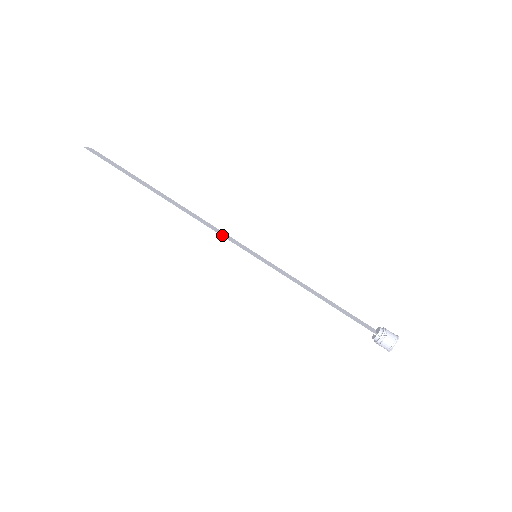
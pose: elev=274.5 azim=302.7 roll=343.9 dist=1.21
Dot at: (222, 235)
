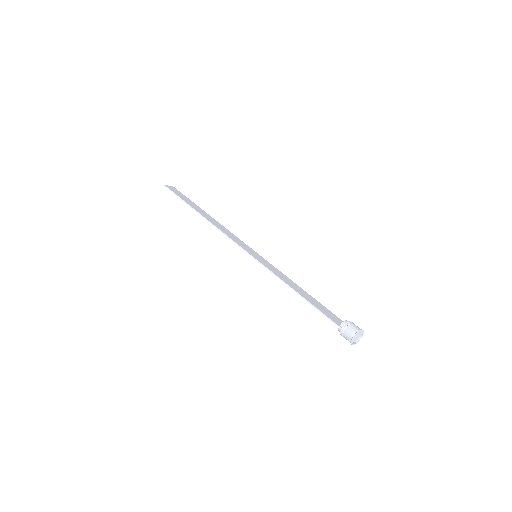
Dot at: (233, 239)
